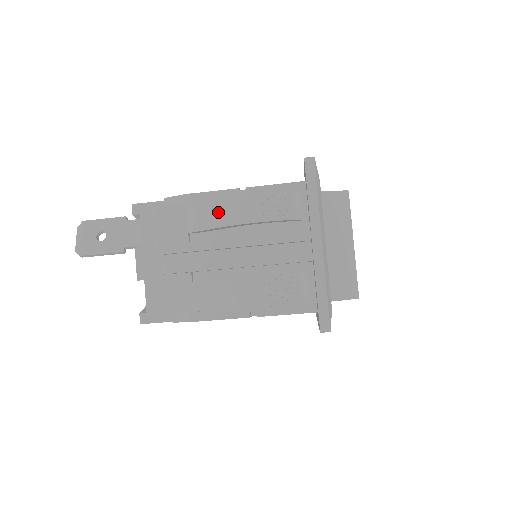
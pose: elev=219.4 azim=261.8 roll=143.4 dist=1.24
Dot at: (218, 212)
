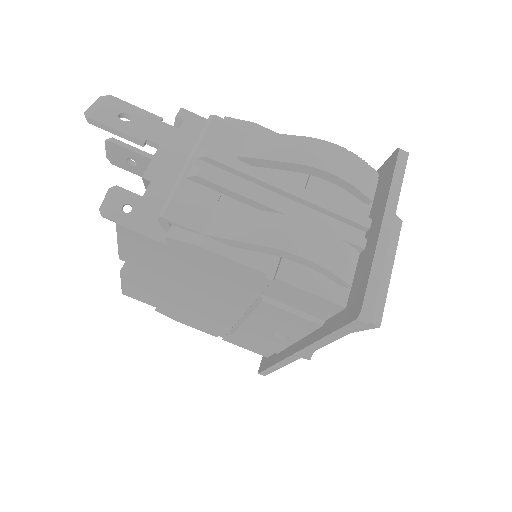
Dot at: (289, 148)
